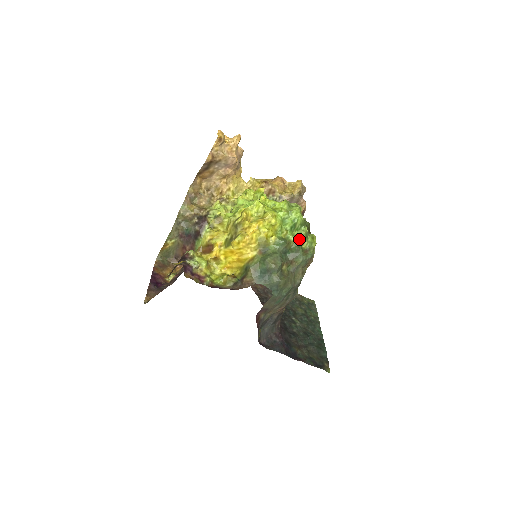
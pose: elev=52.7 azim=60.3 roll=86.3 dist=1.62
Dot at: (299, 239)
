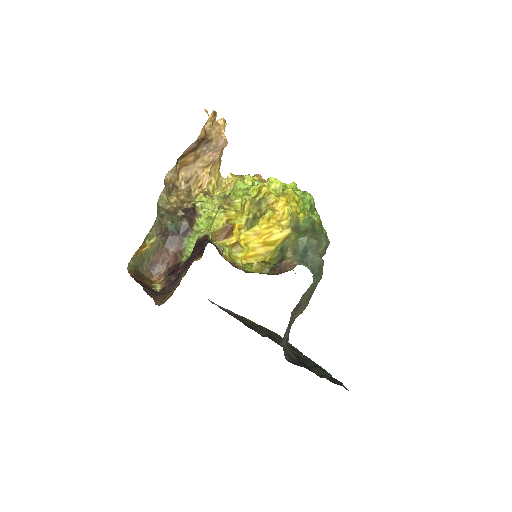
Dot at: occluded
